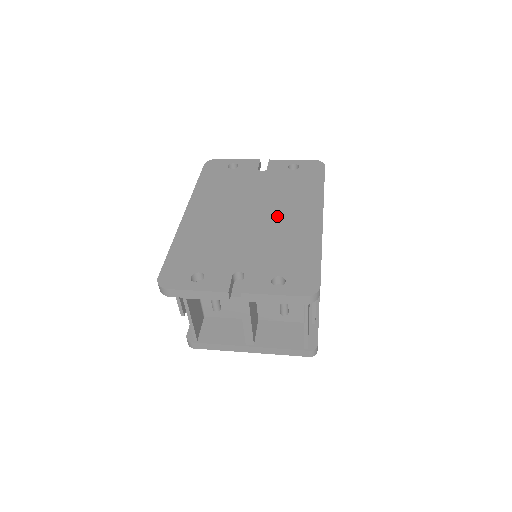
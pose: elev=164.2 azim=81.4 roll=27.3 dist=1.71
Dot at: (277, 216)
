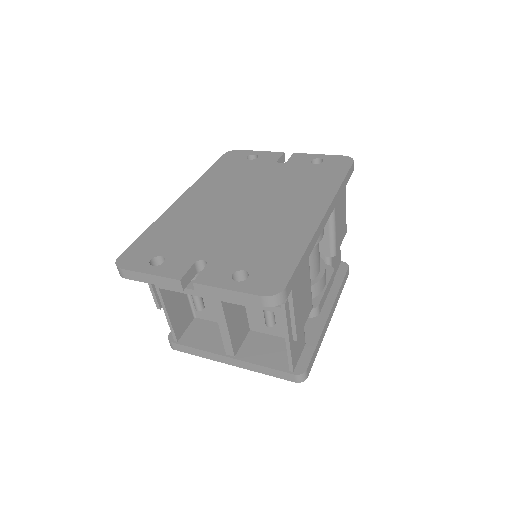
Dot at: (273, 208)
